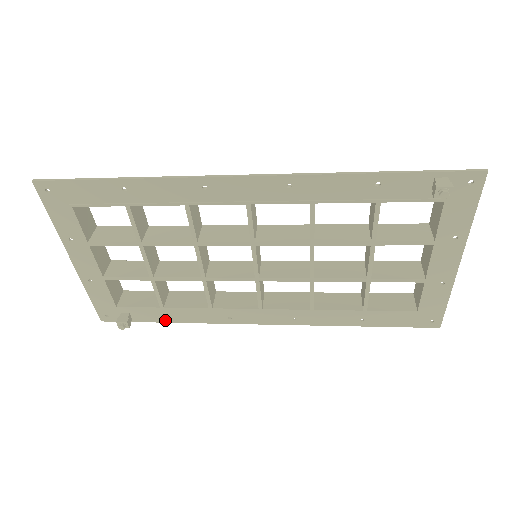
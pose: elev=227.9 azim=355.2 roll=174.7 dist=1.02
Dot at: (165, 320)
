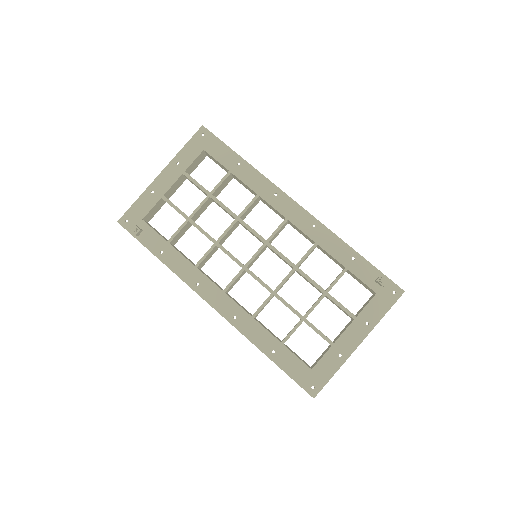
Dot at: (157, 254)
